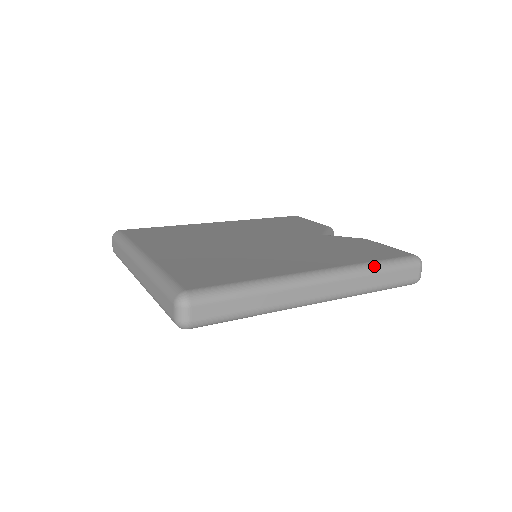
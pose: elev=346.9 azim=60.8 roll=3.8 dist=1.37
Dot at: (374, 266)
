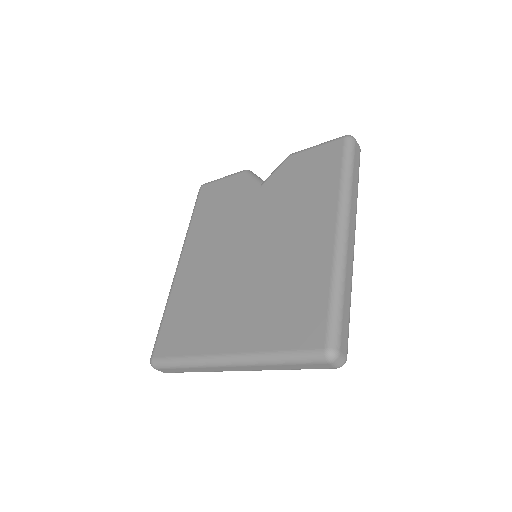
Dot at: (347, 179)
